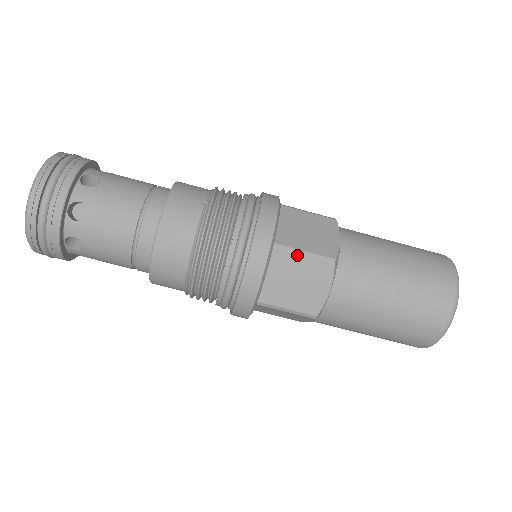
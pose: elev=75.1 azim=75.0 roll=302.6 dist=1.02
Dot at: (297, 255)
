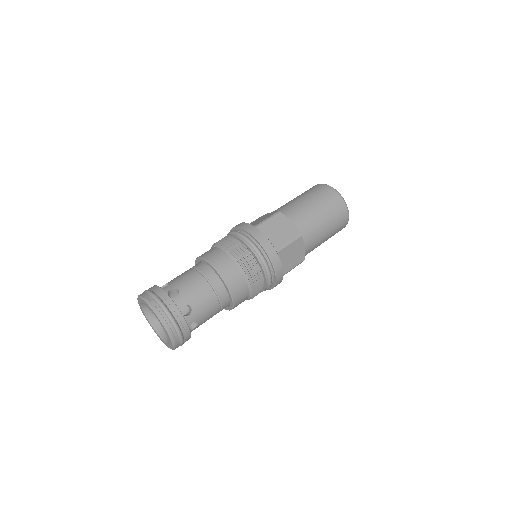
Dot at: (265, 222)
